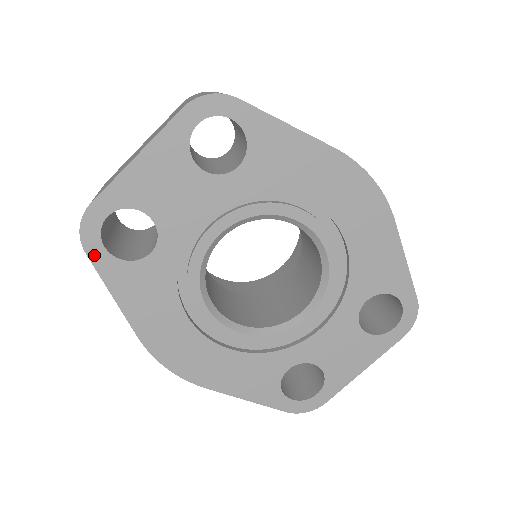
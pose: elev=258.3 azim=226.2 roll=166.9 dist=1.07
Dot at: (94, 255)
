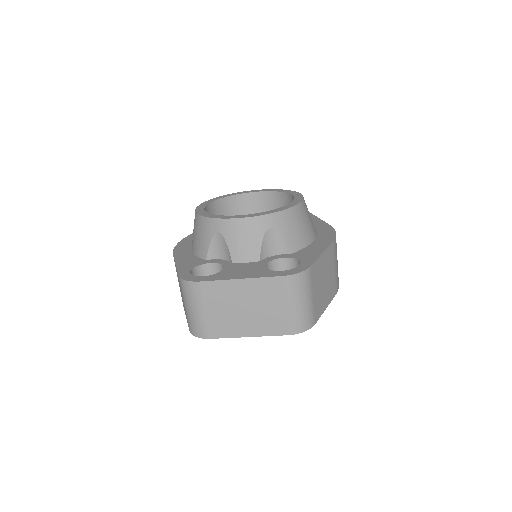
Dot at: occluded
